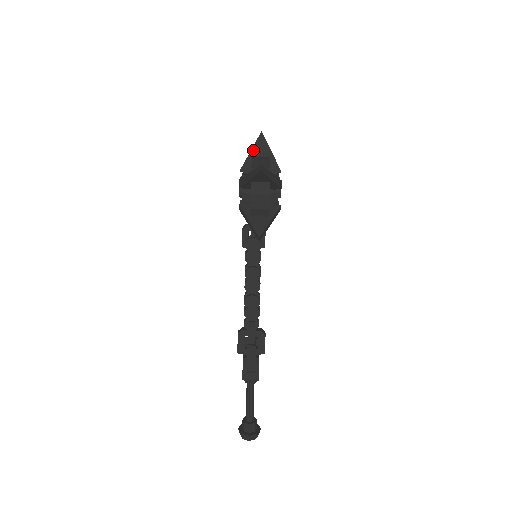
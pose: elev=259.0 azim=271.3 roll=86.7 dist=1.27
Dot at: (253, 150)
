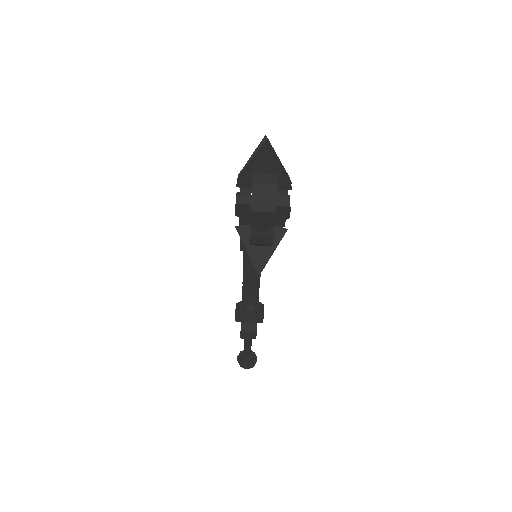
Dot at: (254, 165)
